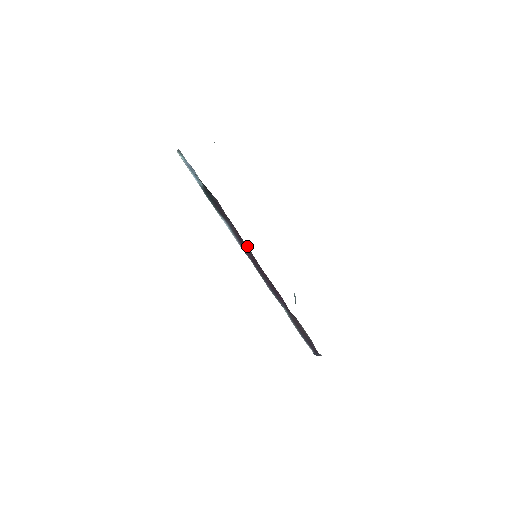
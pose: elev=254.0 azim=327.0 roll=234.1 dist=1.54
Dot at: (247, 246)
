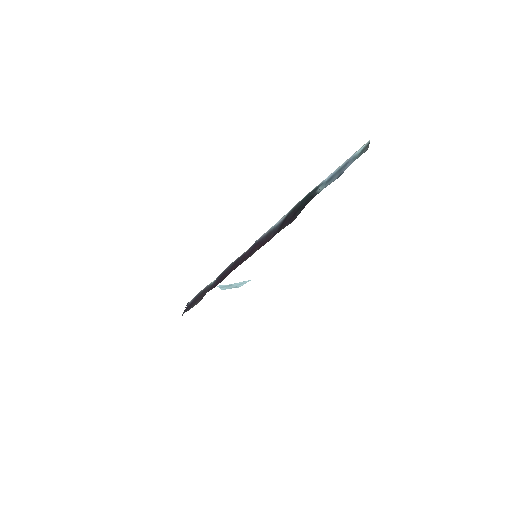
Dot at: occluded
